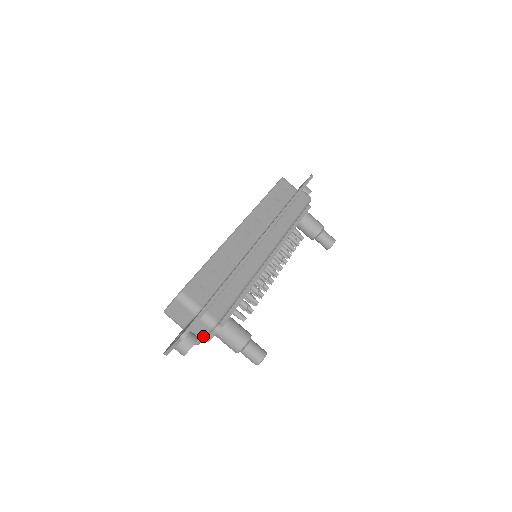
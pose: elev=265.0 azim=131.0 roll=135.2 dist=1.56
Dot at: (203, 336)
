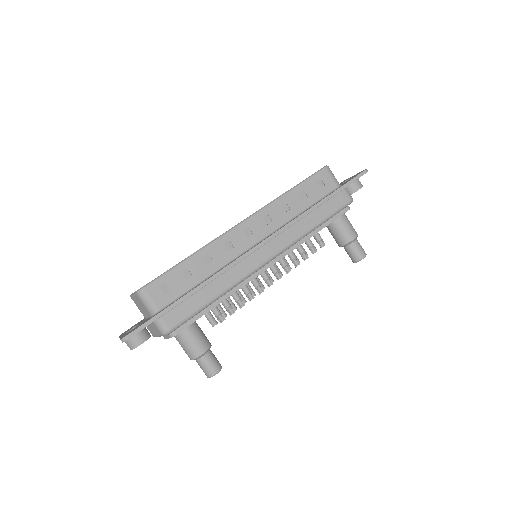
Dot at: (157, 335)
